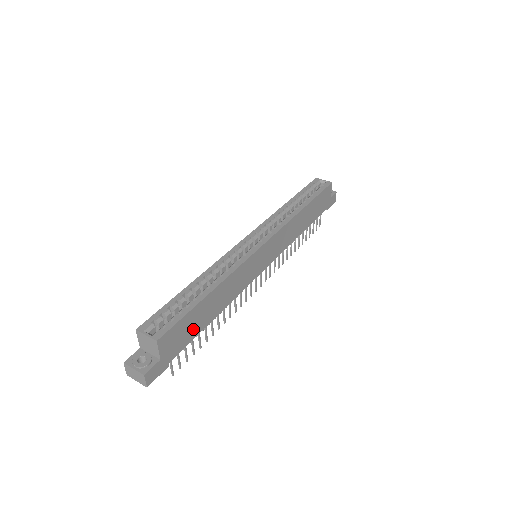
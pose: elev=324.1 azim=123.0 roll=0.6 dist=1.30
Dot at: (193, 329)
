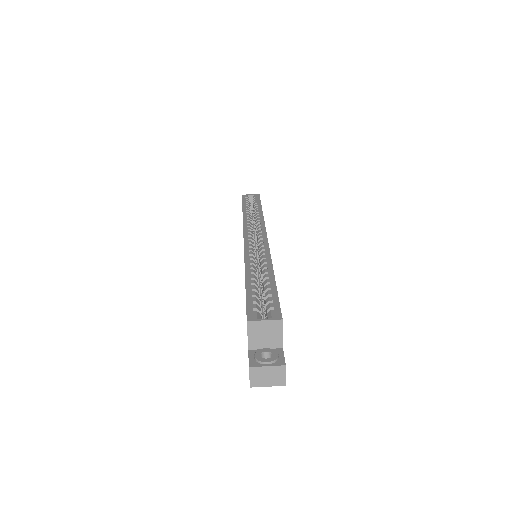
Dot at: occluded
